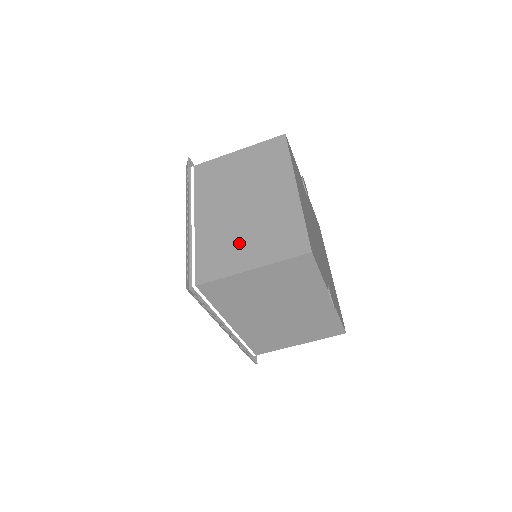
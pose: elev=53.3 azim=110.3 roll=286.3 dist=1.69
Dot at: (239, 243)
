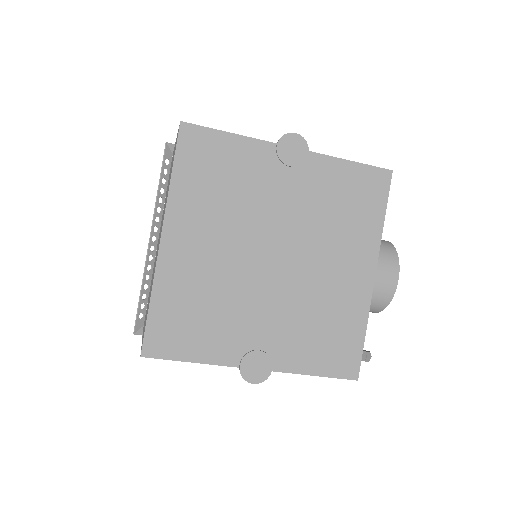
Dot at: occluded
